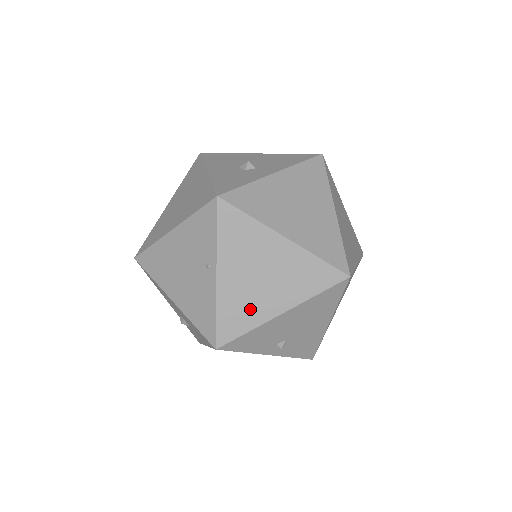
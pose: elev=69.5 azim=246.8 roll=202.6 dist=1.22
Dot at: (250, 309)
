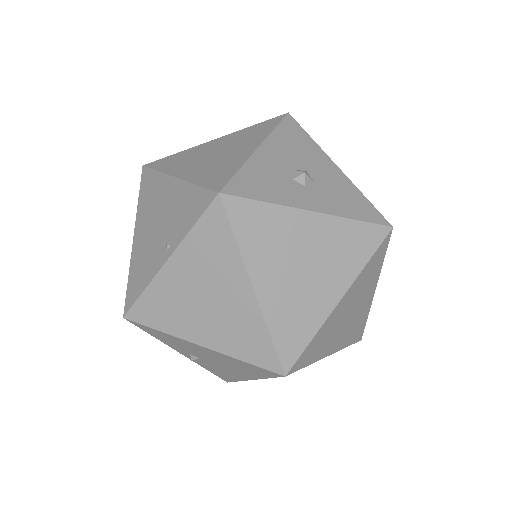
Dot at: (174, 315)
